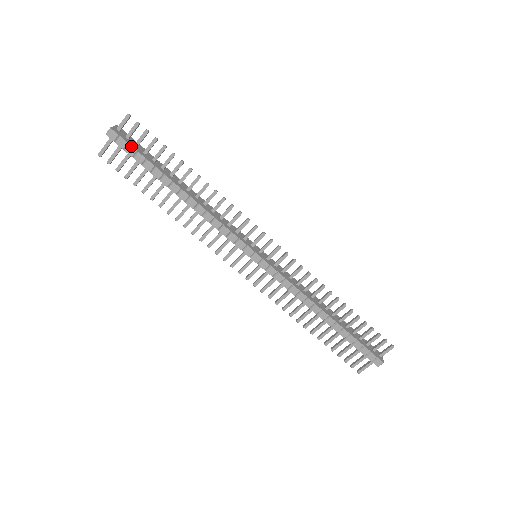
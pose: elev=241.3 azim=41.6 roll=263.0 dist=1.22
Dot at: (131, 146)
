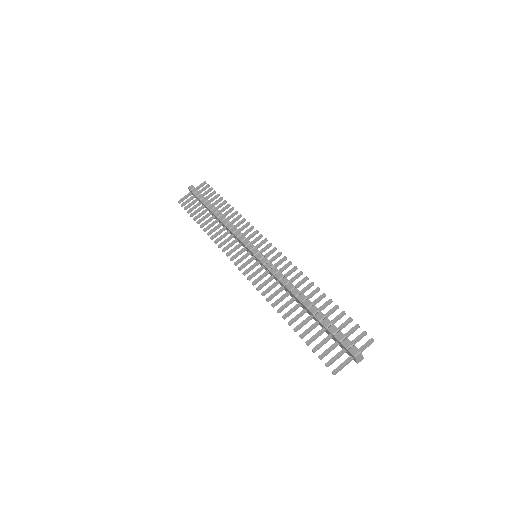
Dot at: occluded
